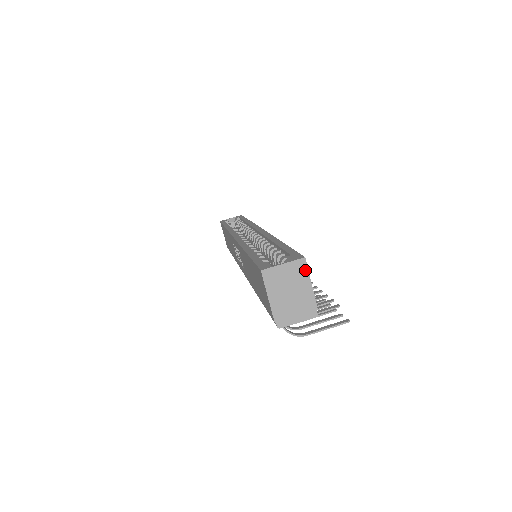
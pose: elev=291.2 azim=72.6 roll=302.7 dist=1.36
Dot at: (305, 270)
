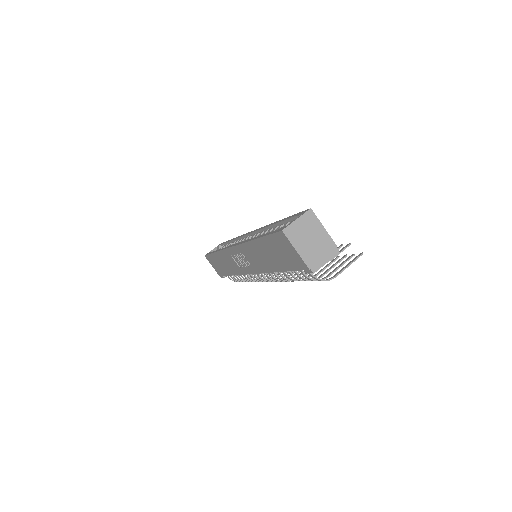
Dot at: (315, 218)
